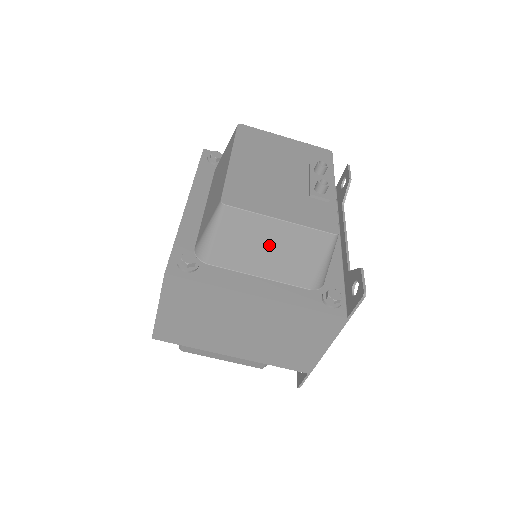
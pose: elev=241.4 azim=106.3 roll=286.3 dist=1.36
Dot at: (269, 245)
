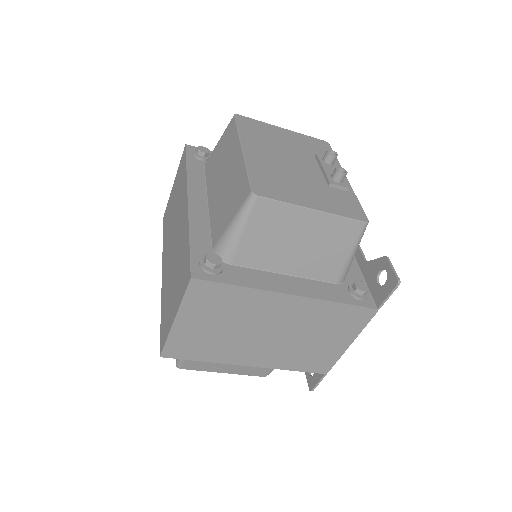
Dot at: (299, 238)
